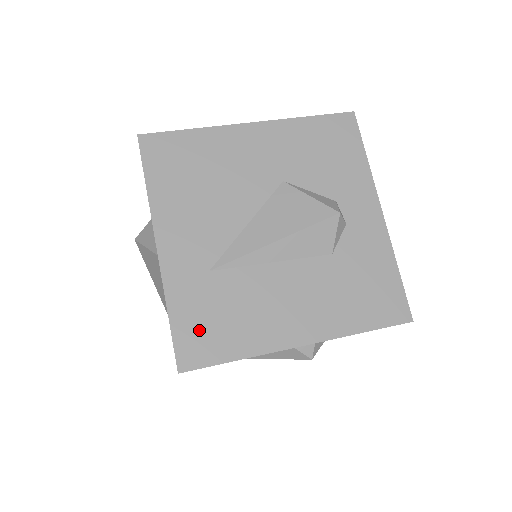
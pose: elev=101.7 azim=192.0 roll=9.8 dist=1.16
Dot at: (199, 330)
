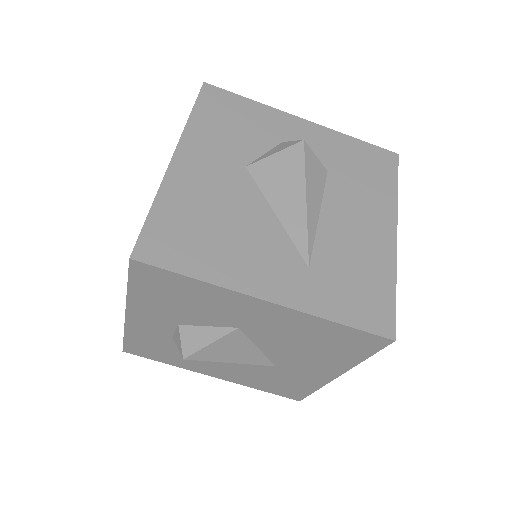
Dot at: (361, 304)
